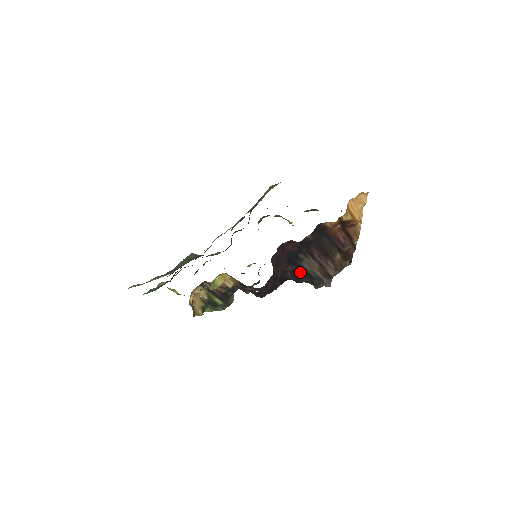
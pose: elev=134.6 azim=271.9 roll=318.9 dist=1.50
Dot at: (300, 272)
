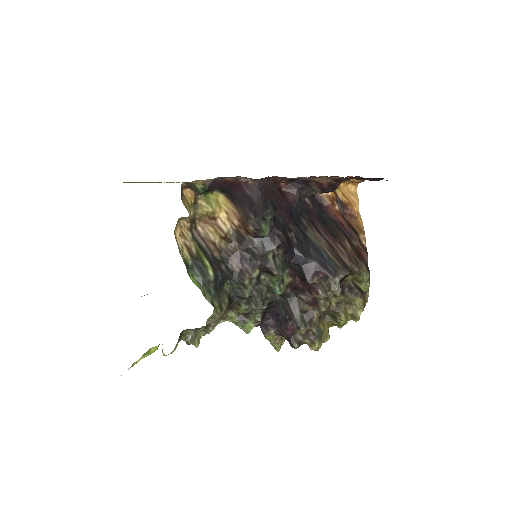
Dot at: (307, 244)
